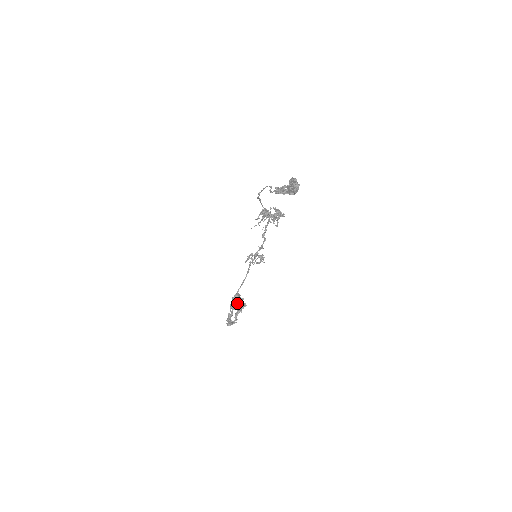
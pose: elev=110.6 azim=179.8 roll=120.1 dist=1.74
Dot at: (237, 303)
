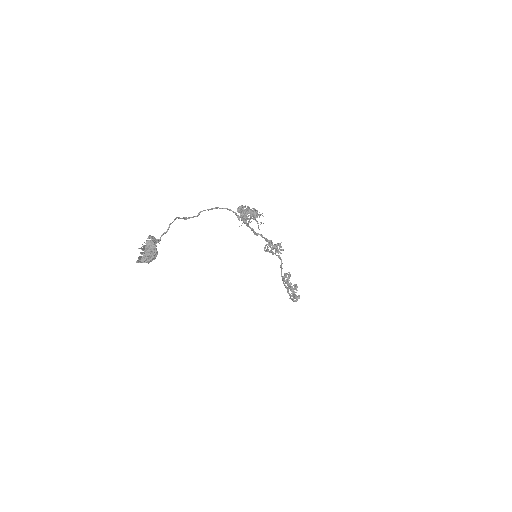
Dot at: occluded
